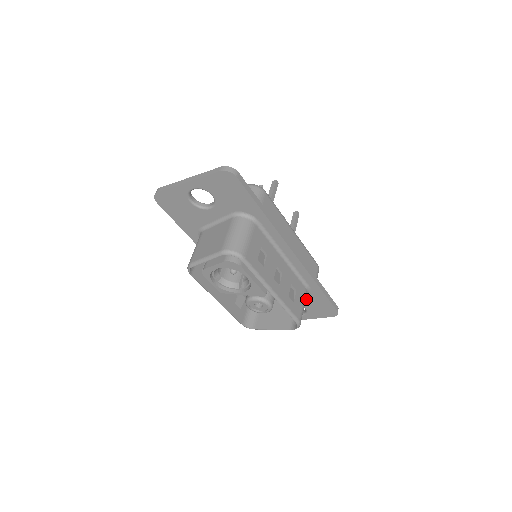
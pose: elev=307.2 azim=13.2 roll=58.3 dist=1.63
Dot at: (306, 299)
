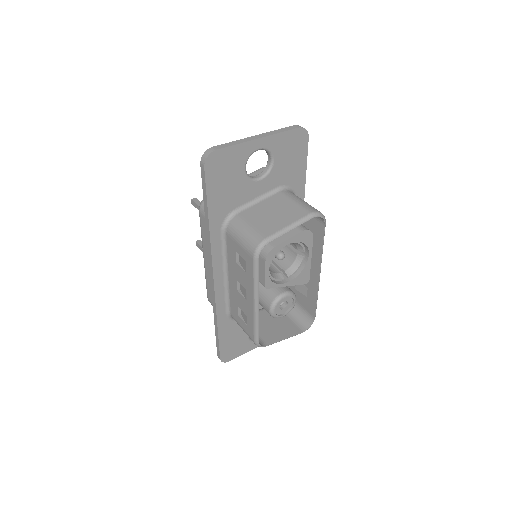
Dot at: occluded
